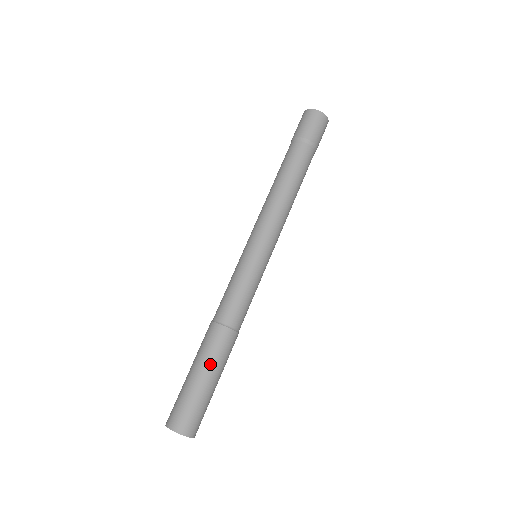
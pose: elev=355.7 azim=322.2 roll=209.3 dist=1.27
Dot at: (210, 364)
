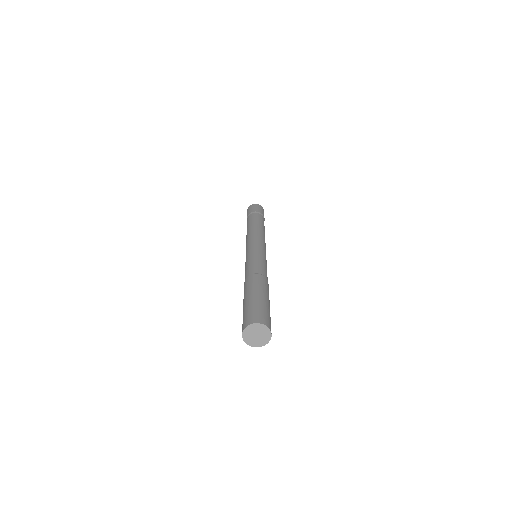
Dot at: (267, 294)
